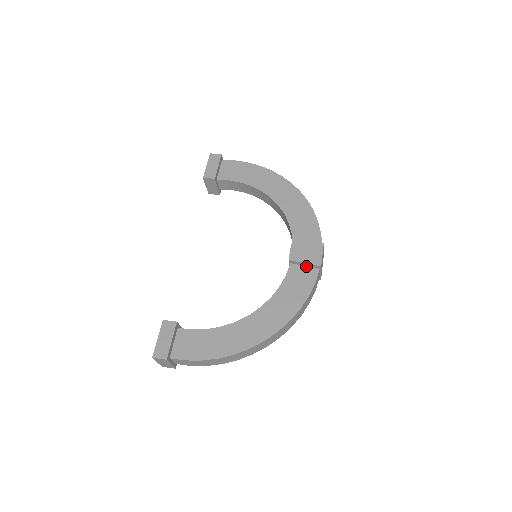
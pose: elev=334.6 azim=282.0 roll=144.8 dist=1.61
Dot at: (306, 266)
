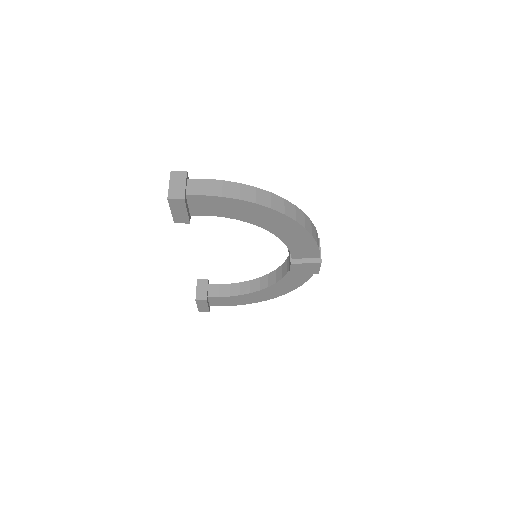
Dot at: occluded
